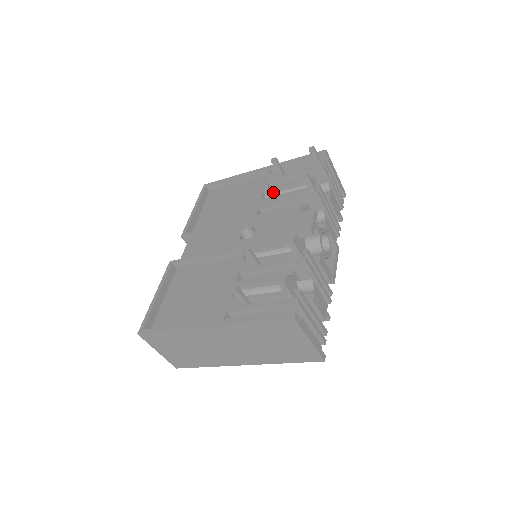
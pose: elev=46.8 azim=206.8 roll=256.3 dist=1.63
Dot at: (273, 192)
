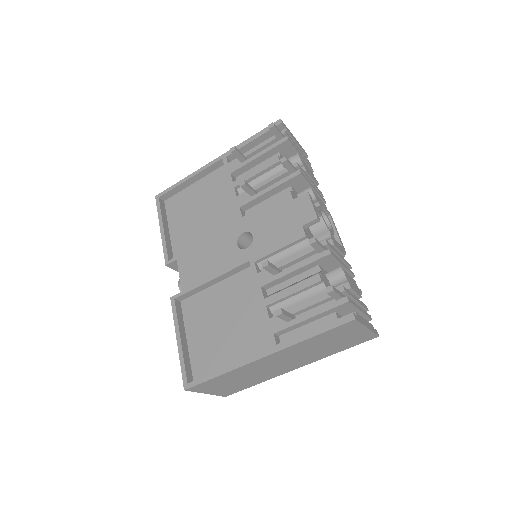
Dot at: (250, 186)
